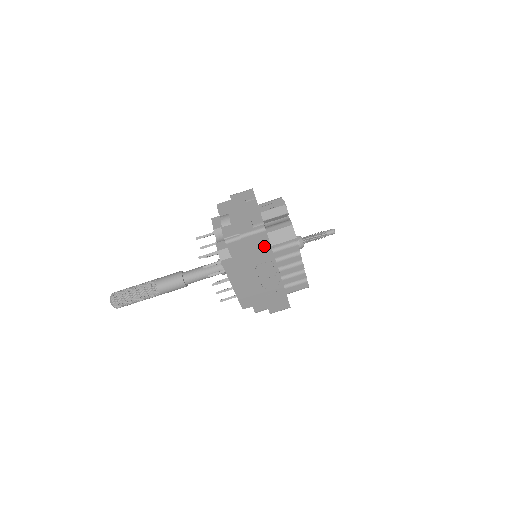
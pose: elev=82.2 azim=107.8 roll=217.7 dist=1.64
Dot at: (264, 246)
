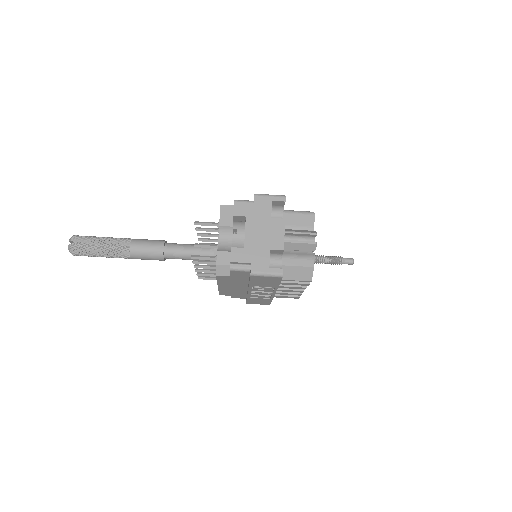
Dot at: (272, 282)
